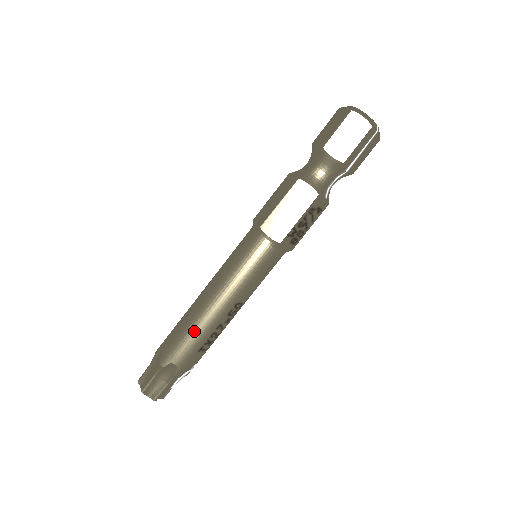
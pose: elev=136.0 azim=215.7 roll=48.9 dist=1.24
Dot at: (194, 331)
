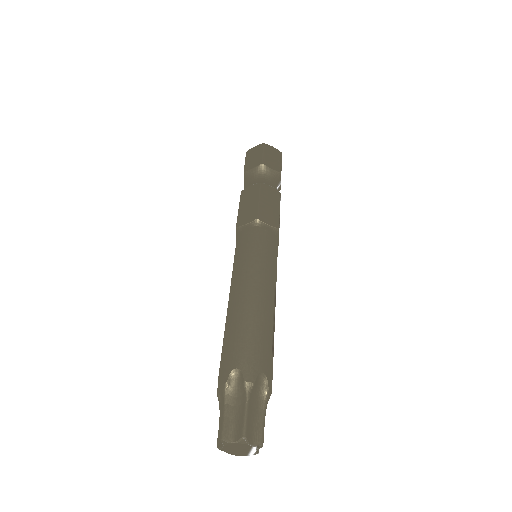
Dot at: (261, 325)
